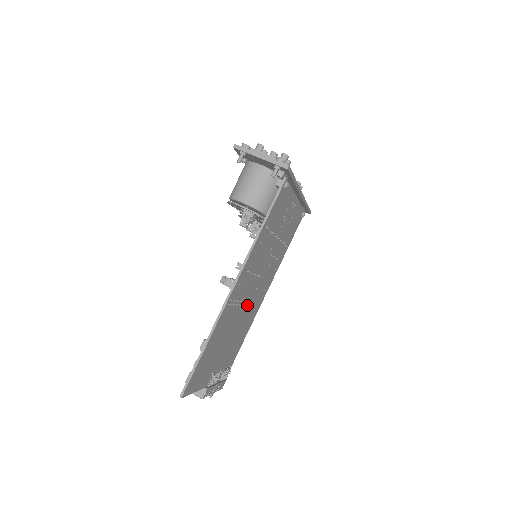
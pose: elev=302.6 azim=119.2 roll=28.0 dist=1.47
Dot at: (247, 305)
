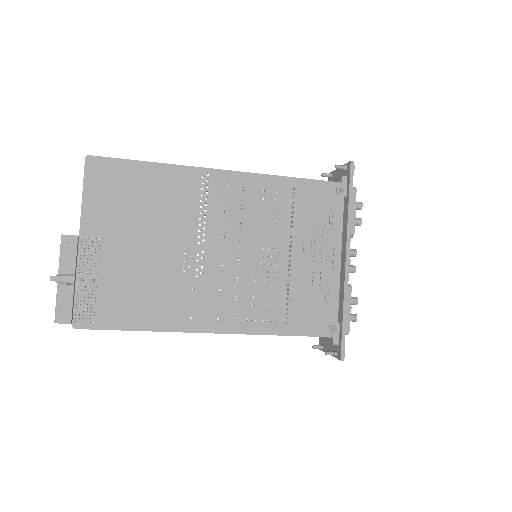
Dot at: (198, 258)
